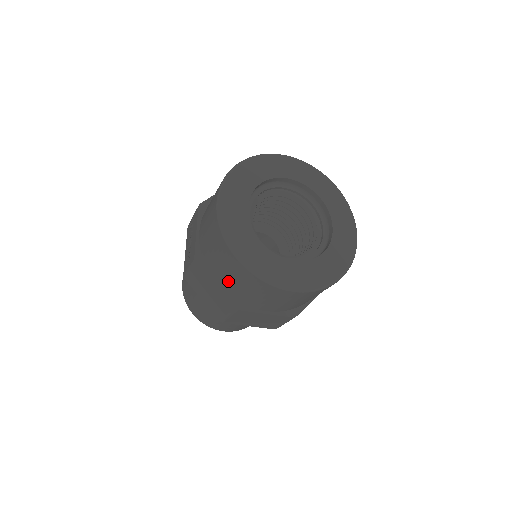
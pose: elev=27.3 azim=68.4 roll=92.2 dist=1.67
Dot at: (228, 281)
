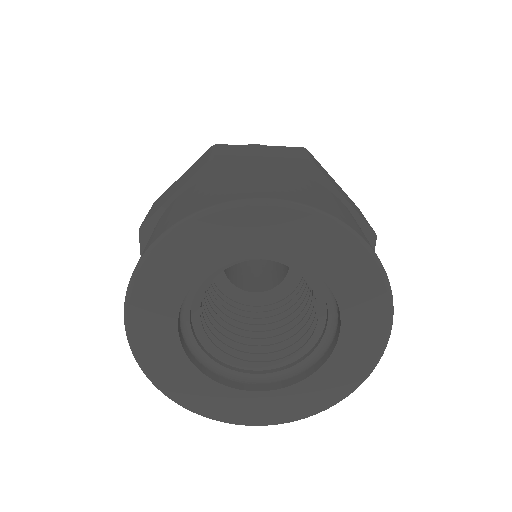
Dot at: occluded
